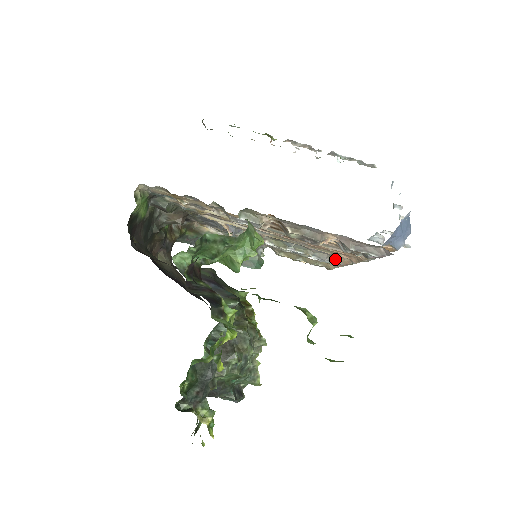
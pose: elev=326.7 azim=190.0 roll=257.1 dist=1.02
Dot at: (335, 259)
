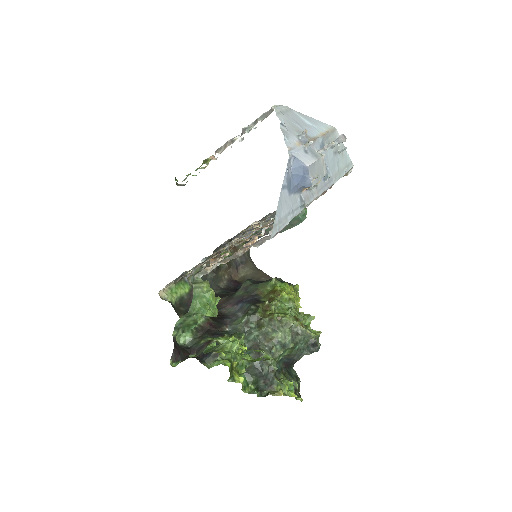
Dot at: occluded
